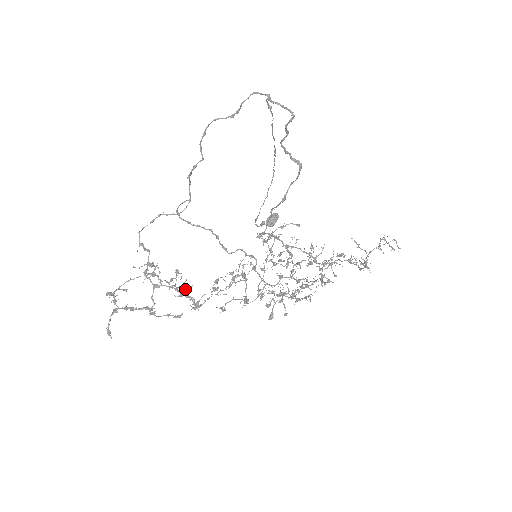
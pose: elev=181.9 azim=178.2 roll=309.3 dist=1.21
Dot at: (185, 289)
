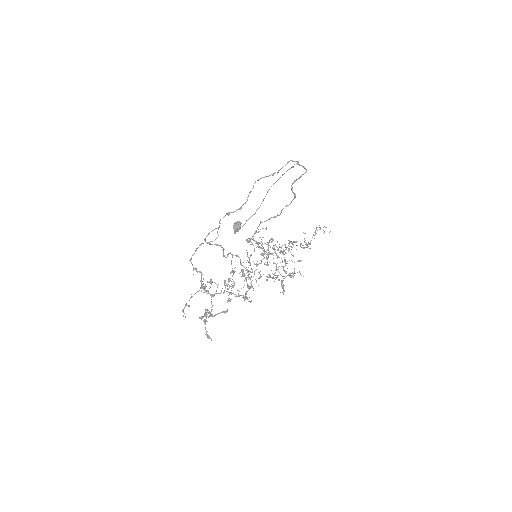
Dot at: (239, 291)
